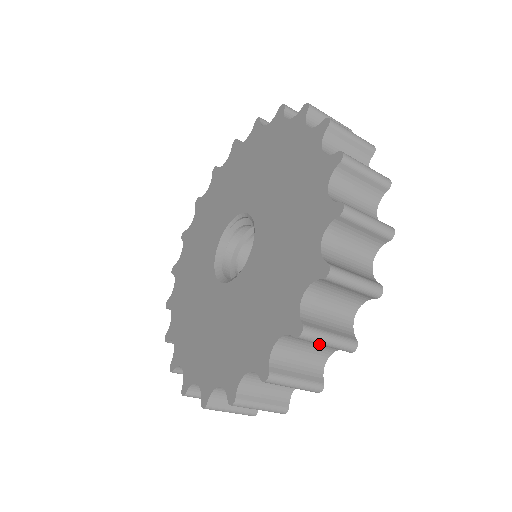
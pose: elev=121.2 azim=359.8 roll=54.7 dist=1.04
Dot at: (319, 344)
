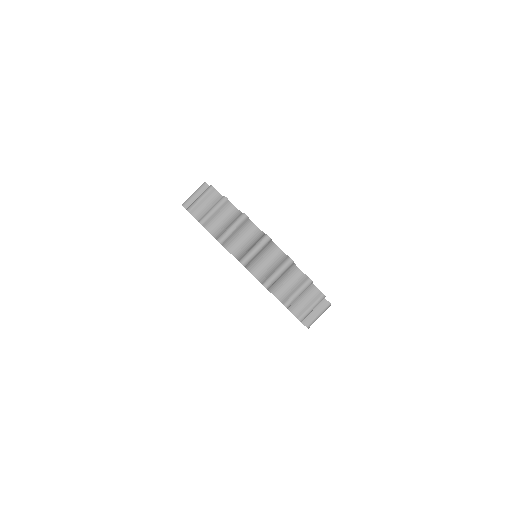
Dot at: occluded
